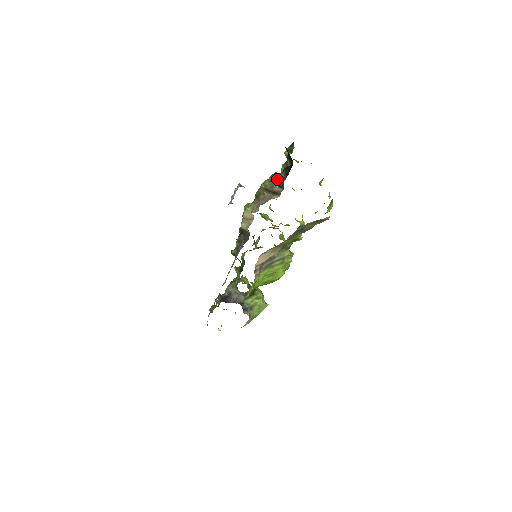
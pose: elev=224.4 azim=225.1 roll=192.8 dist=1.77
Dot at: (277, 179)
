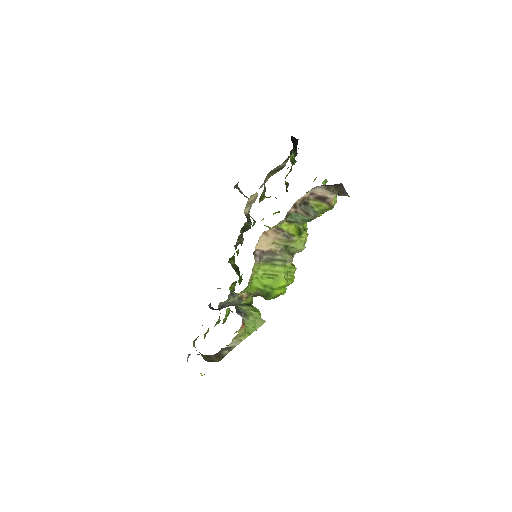
Dot at: (283, 162)
